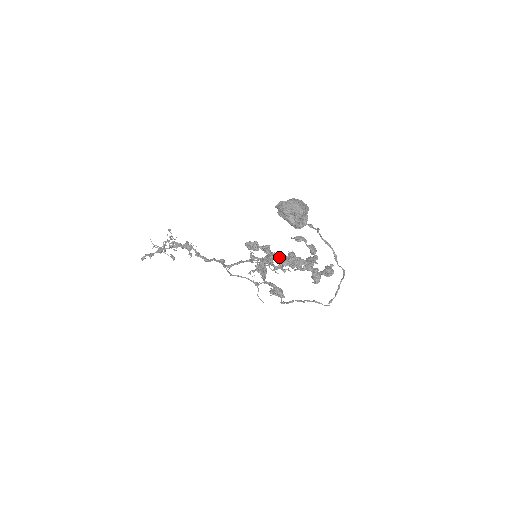
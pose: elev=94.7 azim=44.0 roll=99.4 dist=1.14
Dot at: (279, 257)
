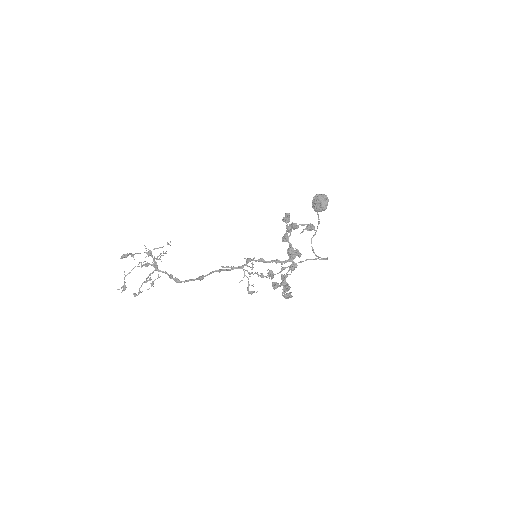
Dot at: (289, 242)
